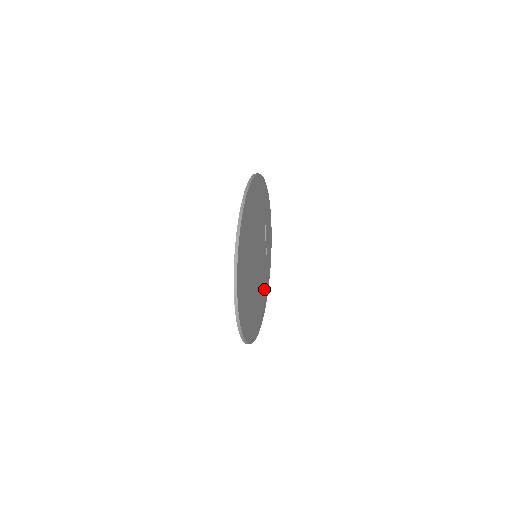
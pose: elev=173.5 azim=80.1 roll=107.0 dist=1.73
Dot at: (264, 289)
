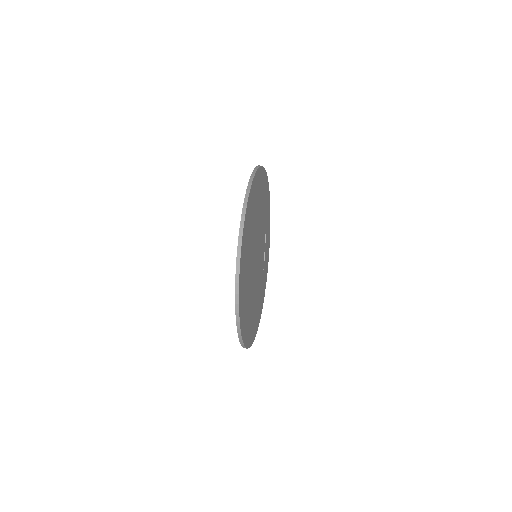
Dot at: (259, 306)
